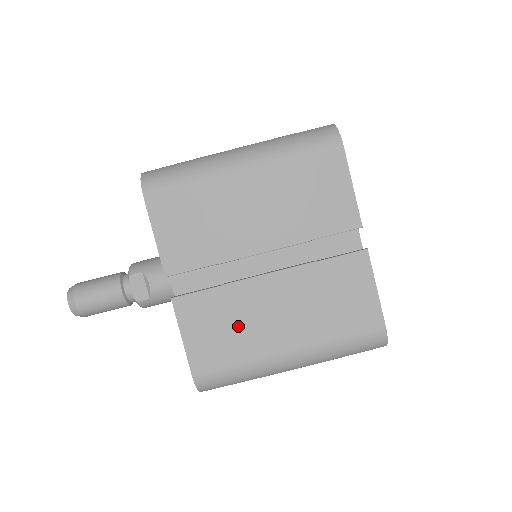
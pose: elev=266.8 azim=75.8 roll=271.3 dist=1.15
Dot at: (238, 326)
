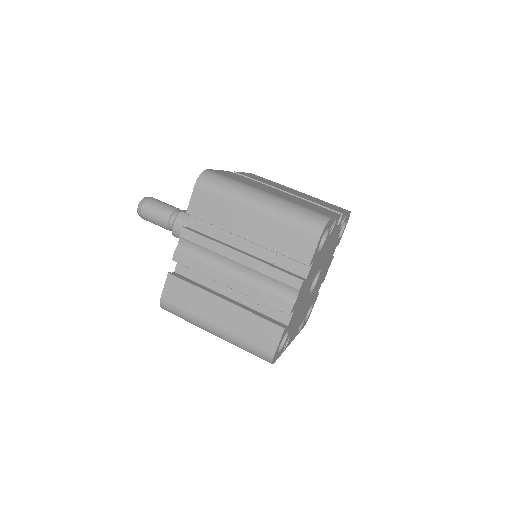
Dot at: (250, 182)
